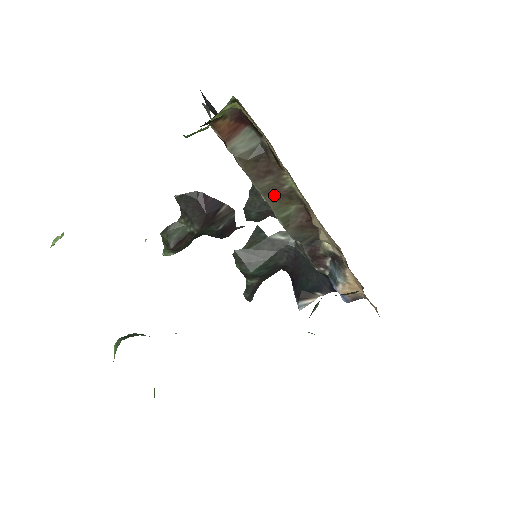
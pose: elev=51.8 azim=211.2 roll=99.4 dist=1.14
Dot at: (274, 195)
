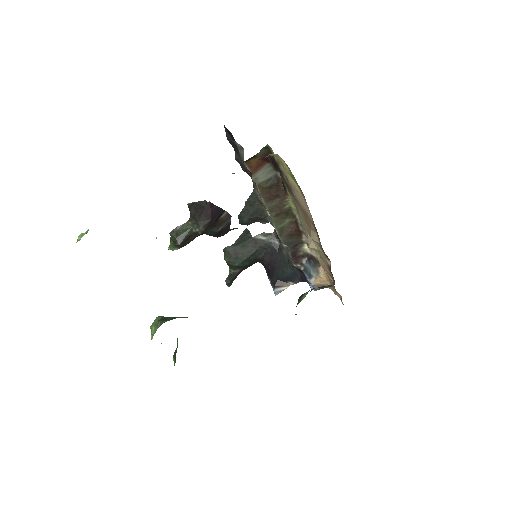
Dot at: (277, 212)
